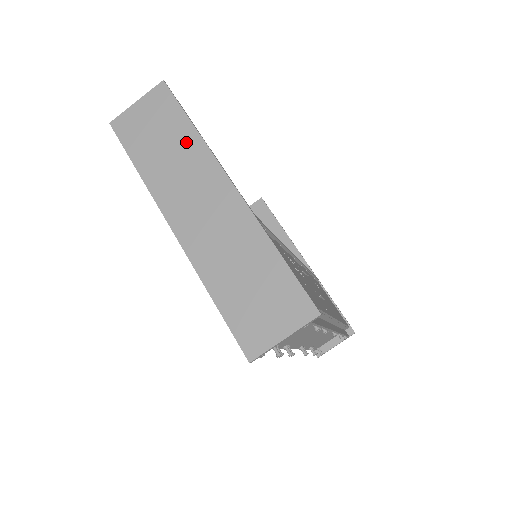
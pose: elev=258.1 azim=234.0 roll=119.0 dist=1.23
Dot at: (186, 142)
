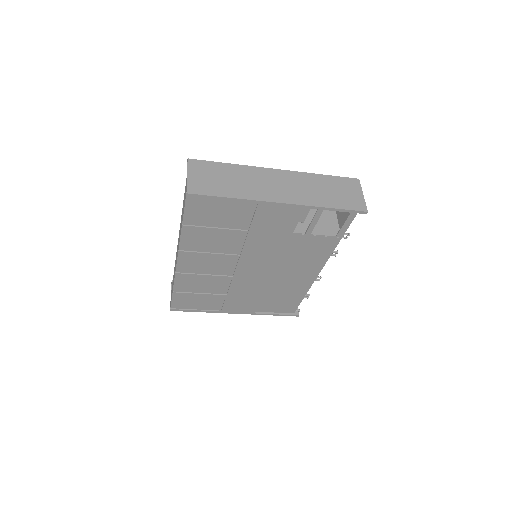
Dot at: (237, 171)
